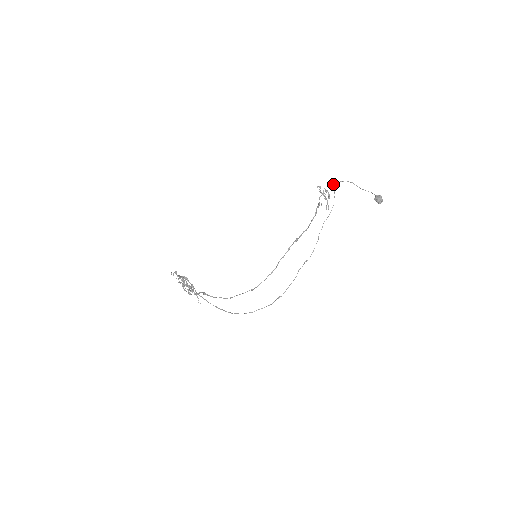
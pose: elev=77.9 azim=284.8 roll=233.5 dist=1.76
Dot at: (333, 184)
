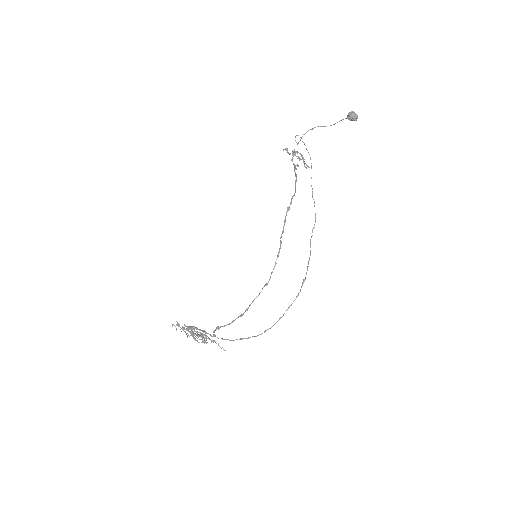
Dot at: occluded
